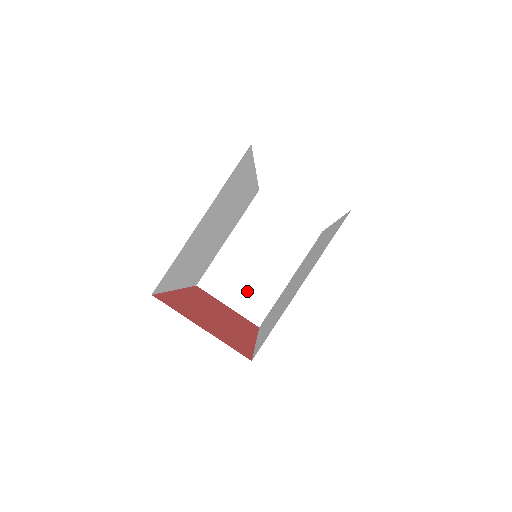
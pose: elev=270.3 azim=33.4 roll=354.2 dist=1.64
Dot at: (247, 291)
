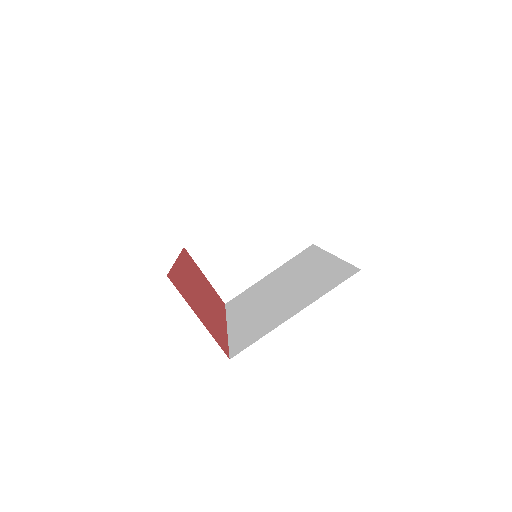
Dot at: (227, 269)
